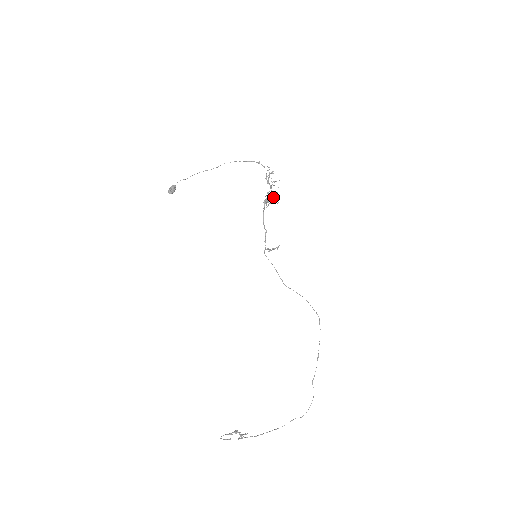
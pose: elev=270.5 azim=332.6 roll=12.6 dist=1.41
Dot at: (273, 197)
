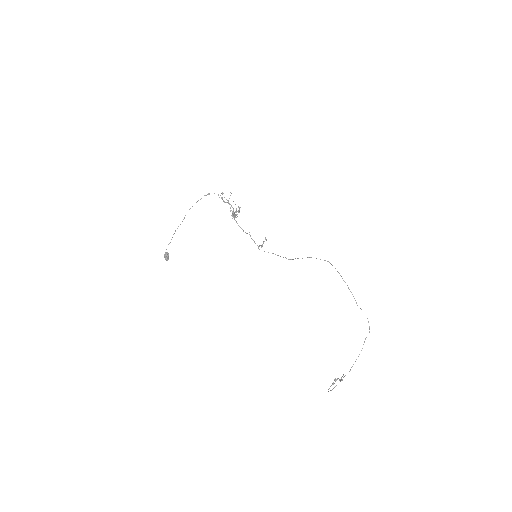
Dot at: (236, 209)
